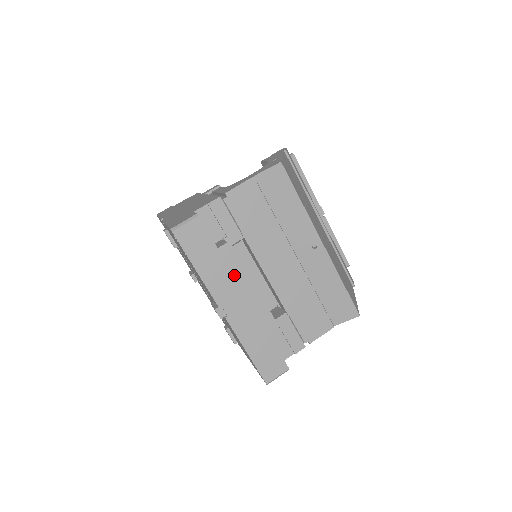
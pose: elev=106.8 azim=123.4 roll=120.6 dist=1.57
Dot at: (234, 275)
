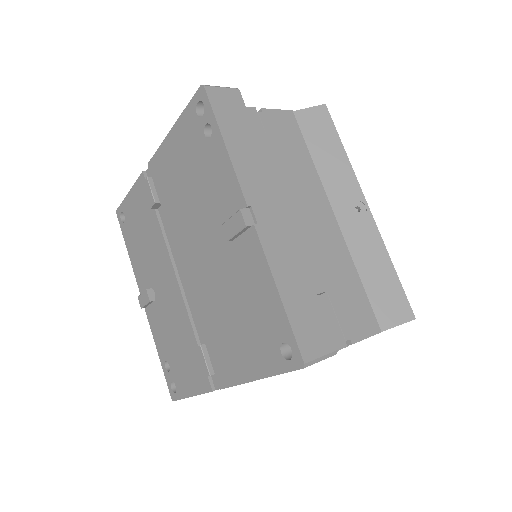
Dot at: (272, 176)
